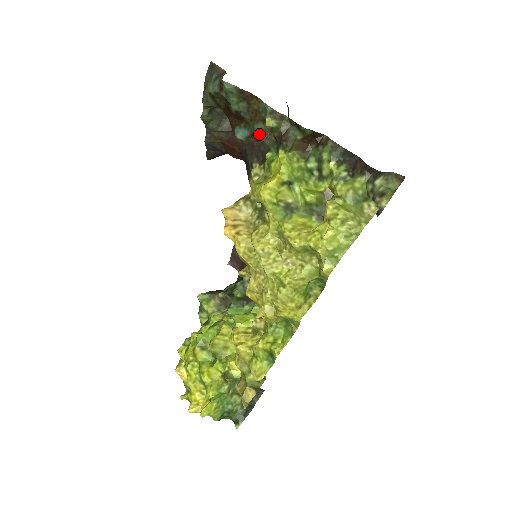
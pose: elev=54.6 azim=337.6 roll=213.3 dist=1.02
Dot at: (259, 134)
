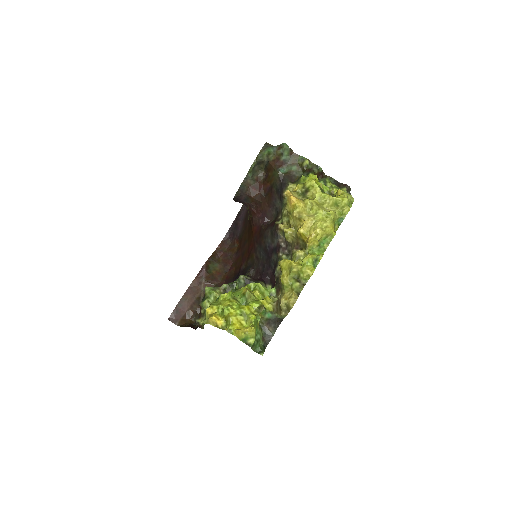
Dot at: (293, 171)
